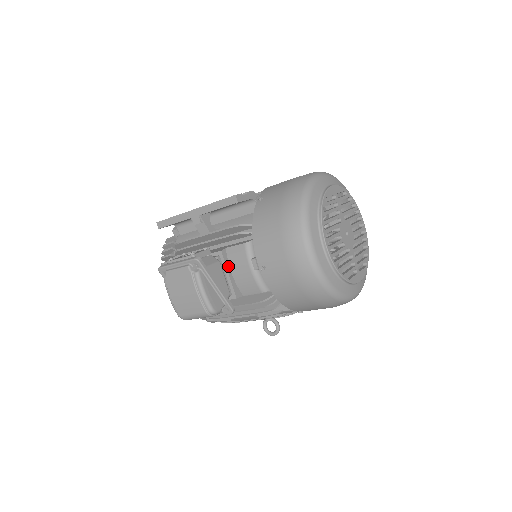
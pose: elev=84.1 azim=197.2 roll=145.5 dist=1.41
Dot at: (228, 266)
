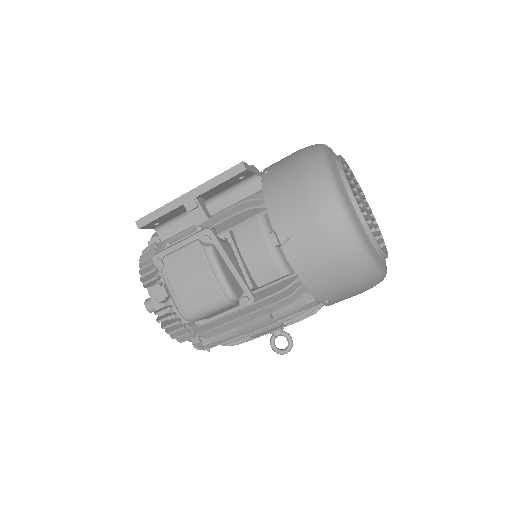
Dot at: (238, 250)
